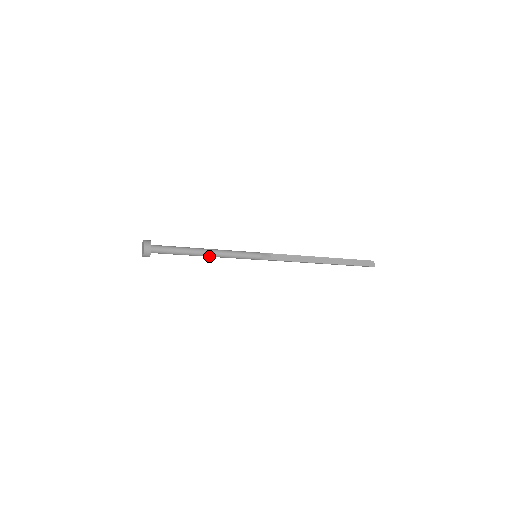
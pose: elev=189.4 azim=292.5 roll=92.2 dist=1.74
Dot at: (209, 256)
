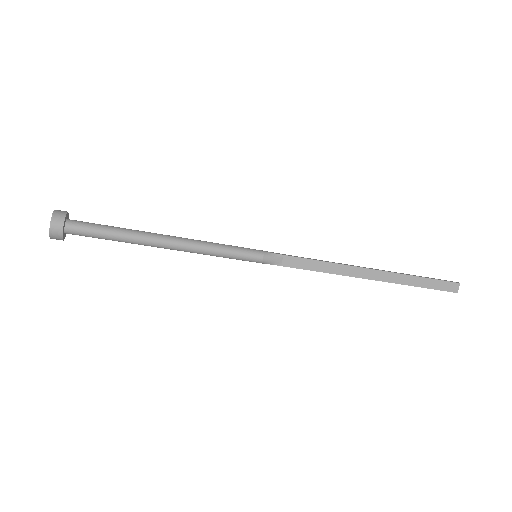
Dot at: (171, 249)
